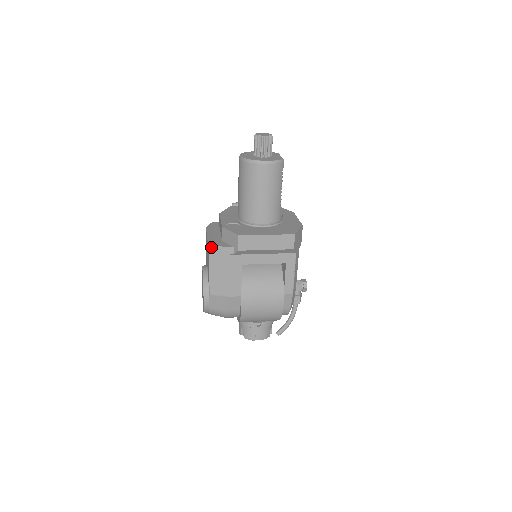
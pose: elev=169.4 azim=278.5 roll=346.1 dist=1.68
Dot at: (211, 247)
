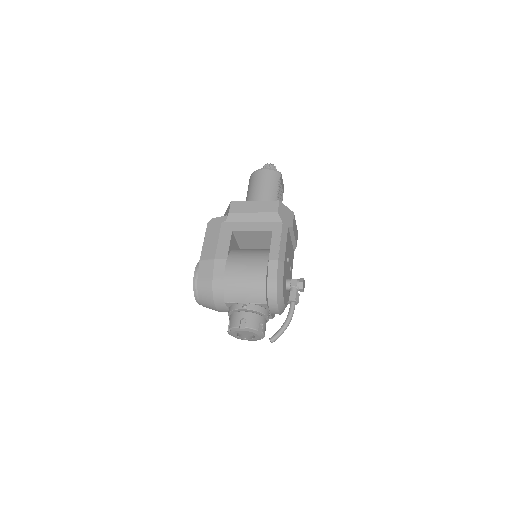
Dot at: (210, 221)
